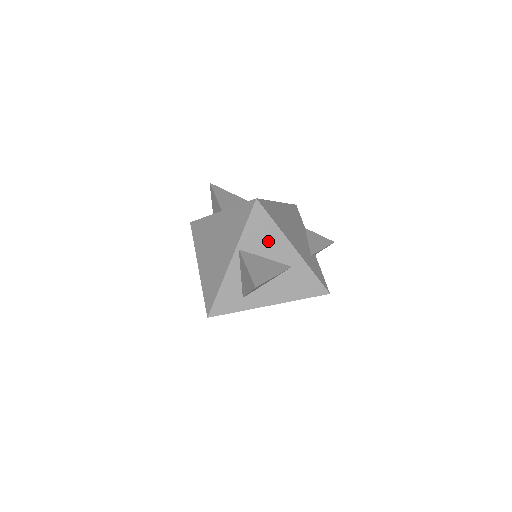
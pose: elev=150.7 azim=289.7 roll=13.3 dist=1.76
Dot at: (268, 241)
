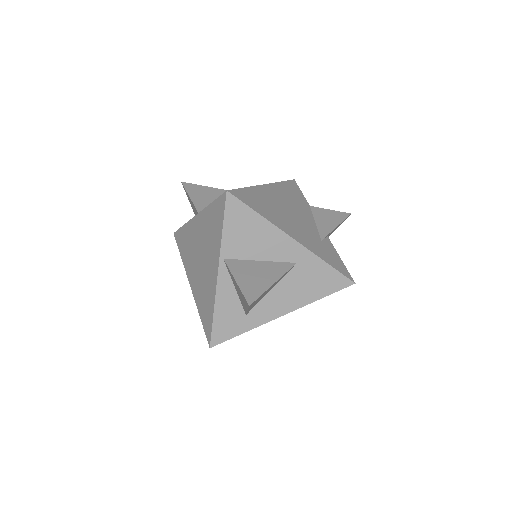
Dot at: (257, 239)
